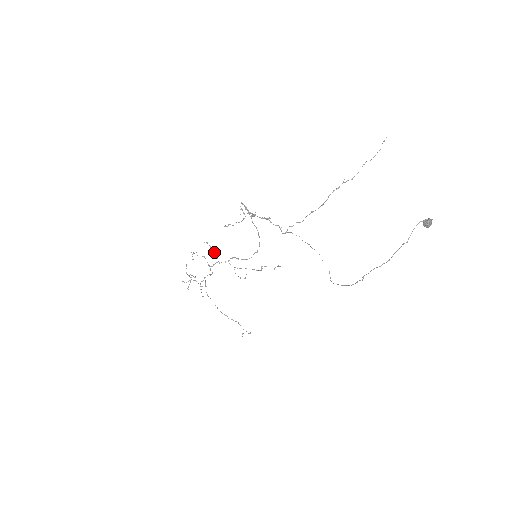
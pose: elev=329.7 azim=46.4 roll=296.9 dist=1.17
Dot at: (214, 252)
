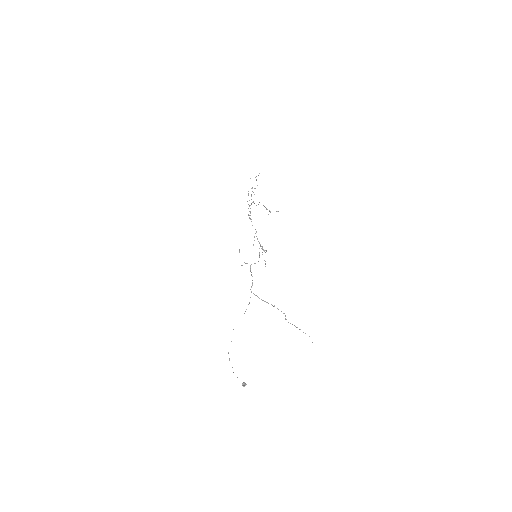
Dot at: occluded
